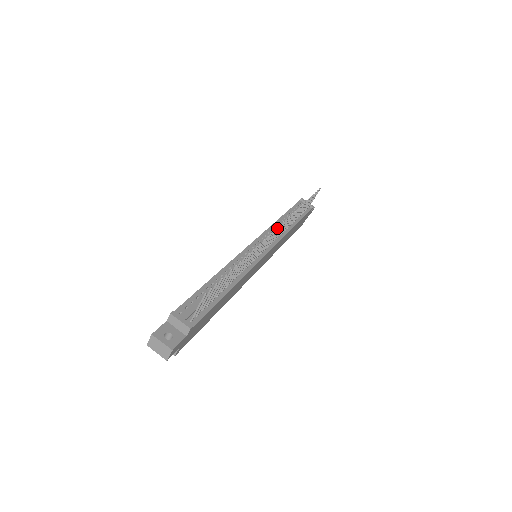
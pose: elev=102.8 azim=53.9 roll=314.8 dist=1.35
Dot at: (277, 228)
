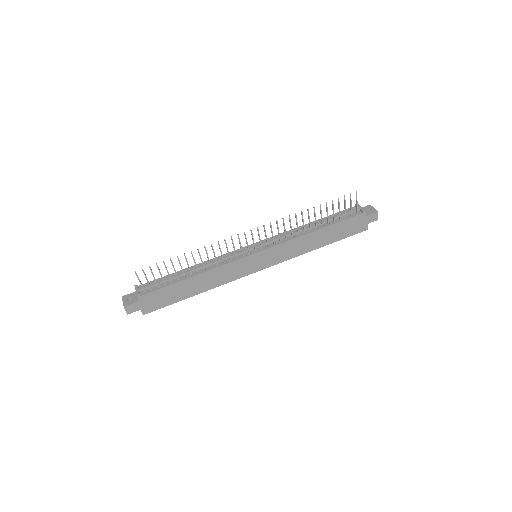
Dot at: (251, 231)
